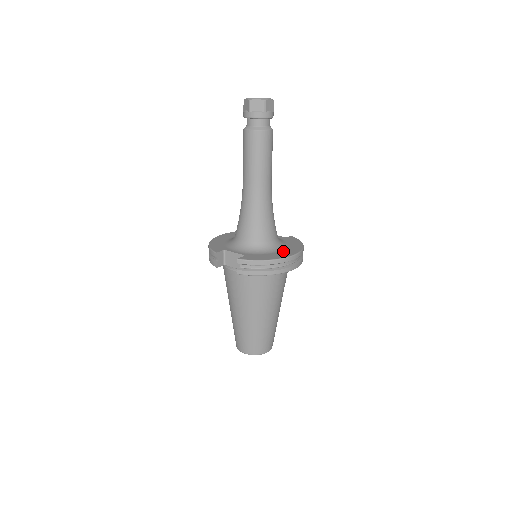
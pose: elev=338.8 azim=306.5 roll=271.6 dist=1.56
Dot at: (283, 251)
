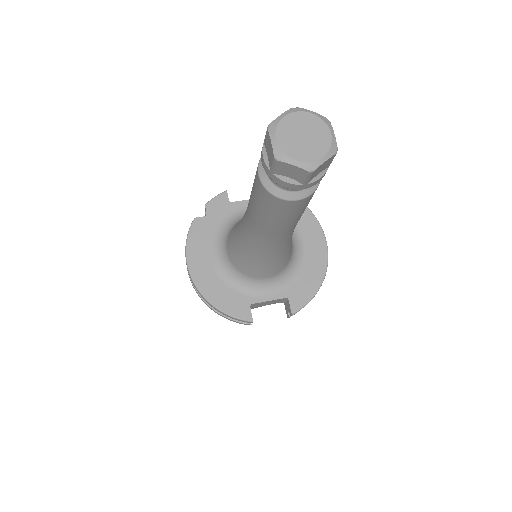
Dot at: (308, 246)
